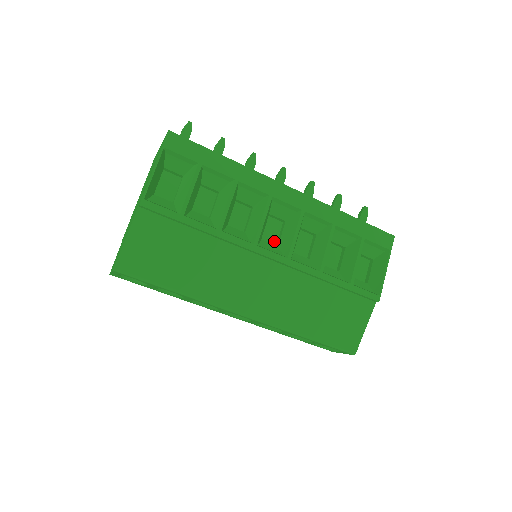
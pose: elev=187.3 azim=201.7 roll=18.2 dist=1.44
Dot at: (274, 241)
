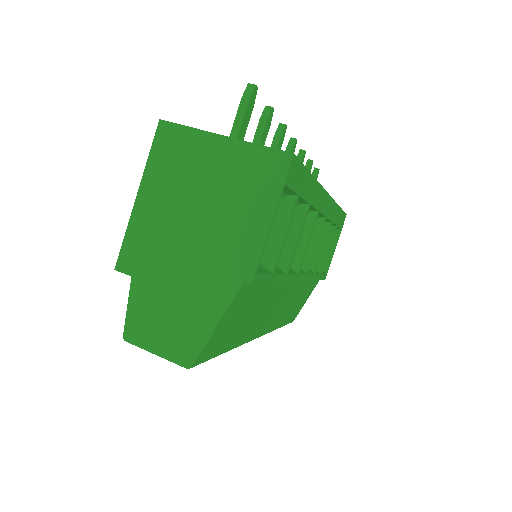
Dot at: occluded
